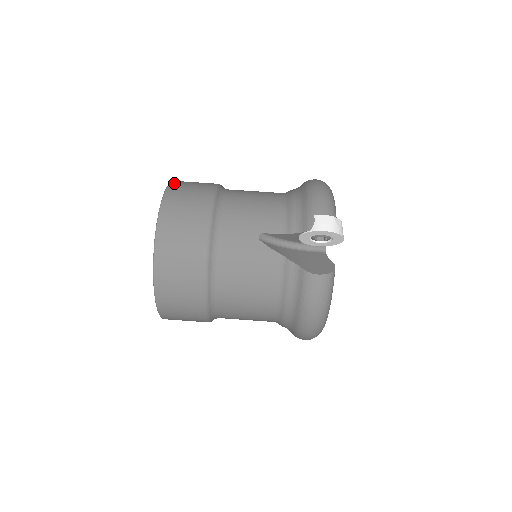
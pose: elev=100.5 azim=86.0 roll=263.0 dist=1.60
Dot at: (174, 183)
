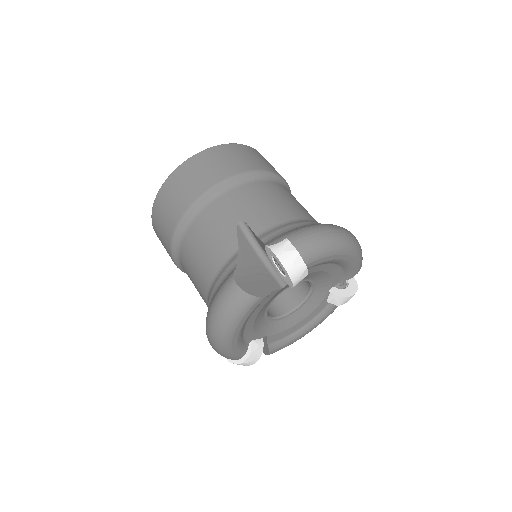
Dot at: (247, 147)
